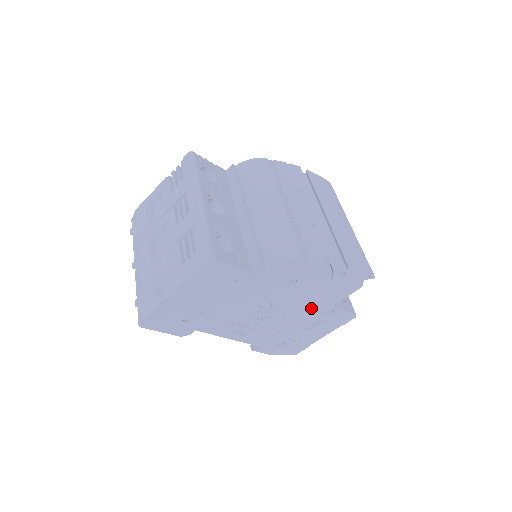
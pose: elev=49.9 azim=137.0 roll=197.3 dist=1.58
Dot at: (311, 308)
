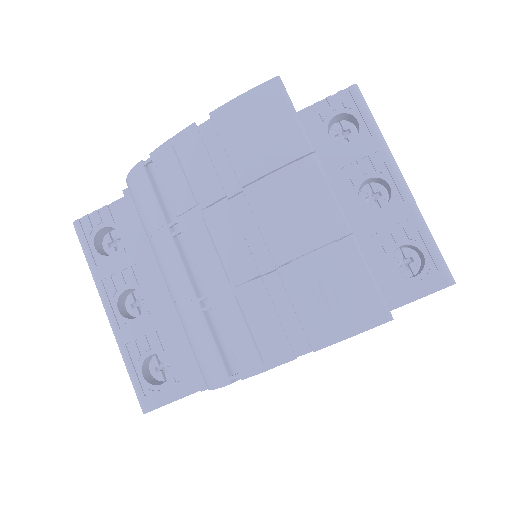
Dot at: occluded
